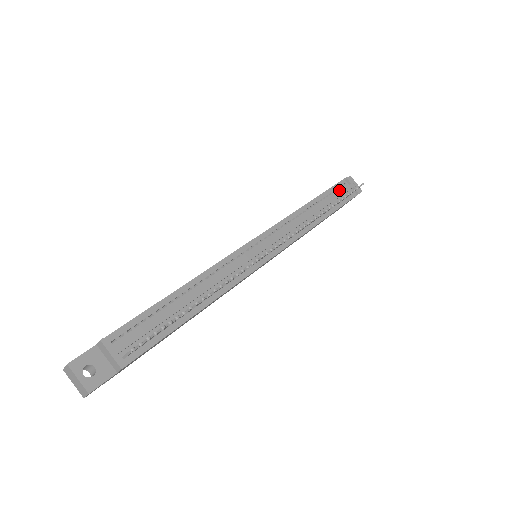
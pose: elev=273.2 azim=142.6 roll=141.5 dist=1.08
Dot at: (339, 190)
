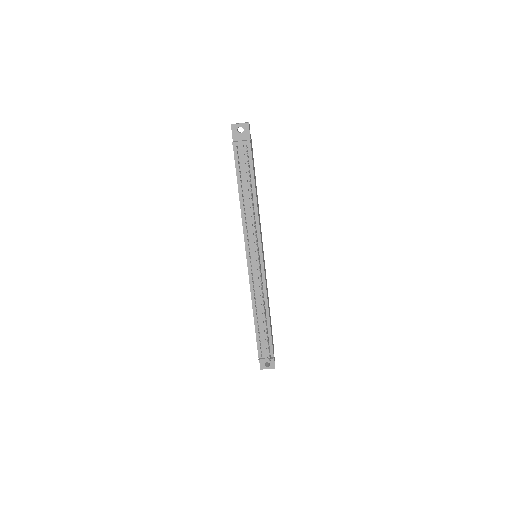
Dot at: (240, 160)
